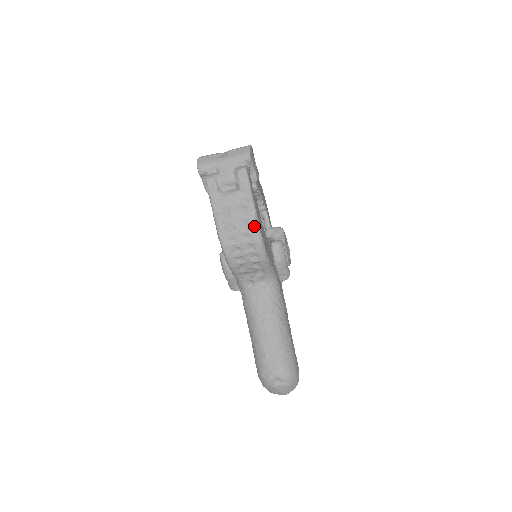
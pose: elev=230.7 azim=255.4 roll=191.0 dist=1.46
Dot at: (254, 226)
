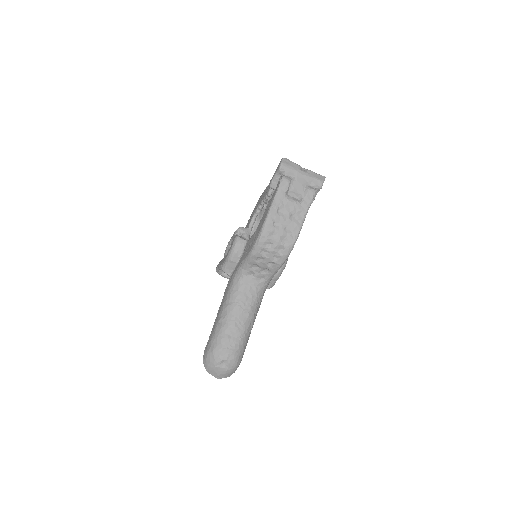
Dot at: (295, 236)
